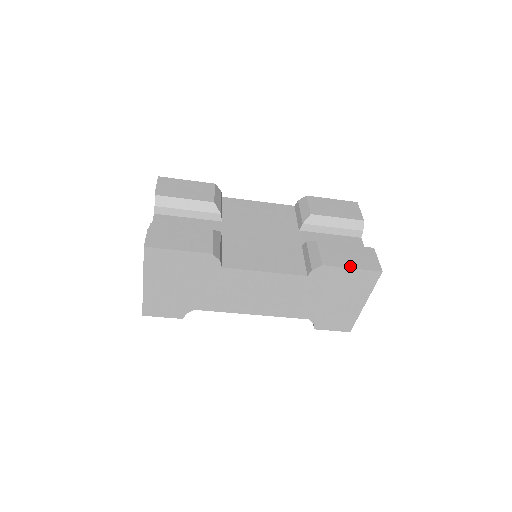
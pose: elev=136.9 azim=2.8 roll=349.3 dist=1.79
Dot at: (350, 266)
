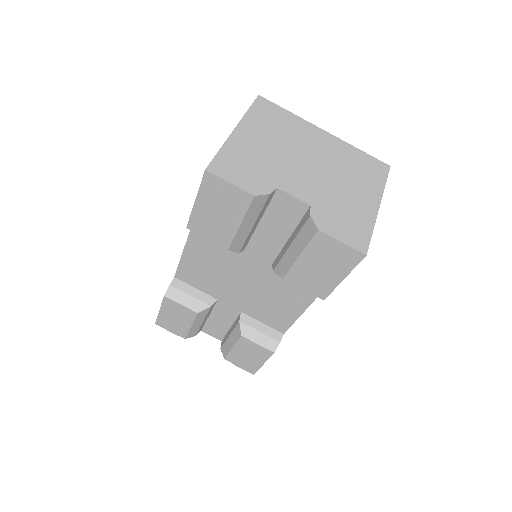
Dot at: (338, 280)
